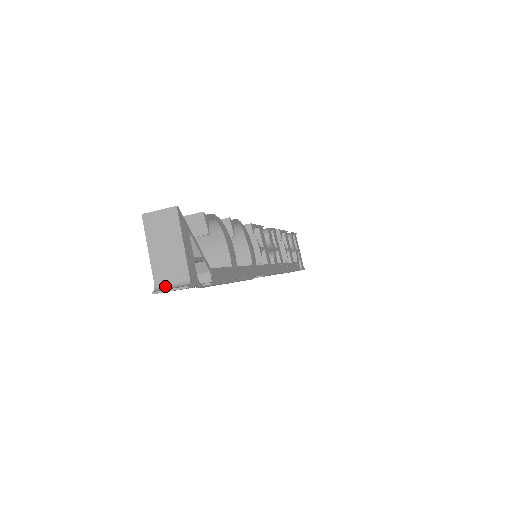
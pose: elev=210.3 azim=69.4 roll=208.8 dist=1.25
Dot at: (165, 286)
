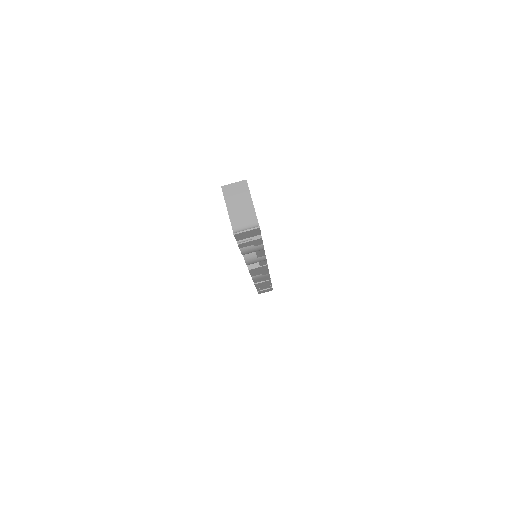
Dot at: (241, 230)
